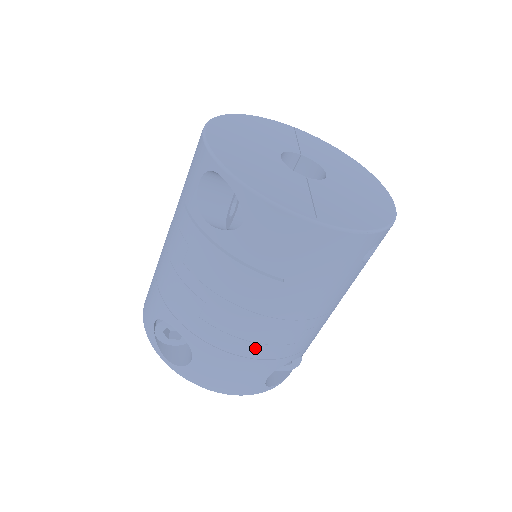
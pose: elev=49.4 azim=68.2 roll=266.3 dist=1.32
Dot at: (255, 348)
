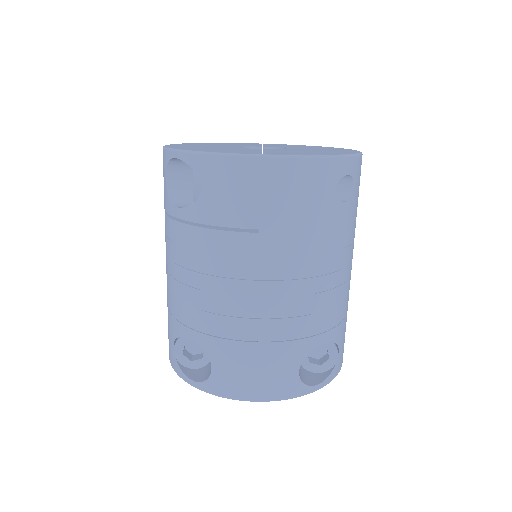
Dot at: (266, 326)
